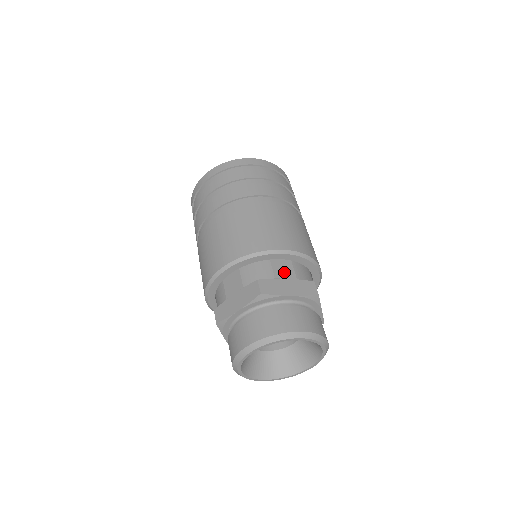
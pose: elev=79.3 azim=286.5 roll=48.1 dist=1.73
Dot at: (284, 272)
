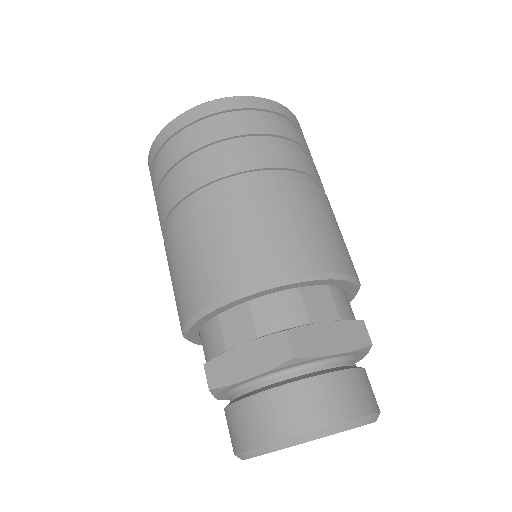
Dot at: (321, 309)
